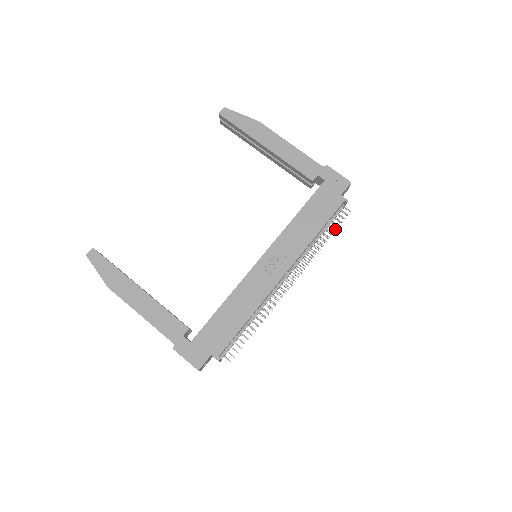
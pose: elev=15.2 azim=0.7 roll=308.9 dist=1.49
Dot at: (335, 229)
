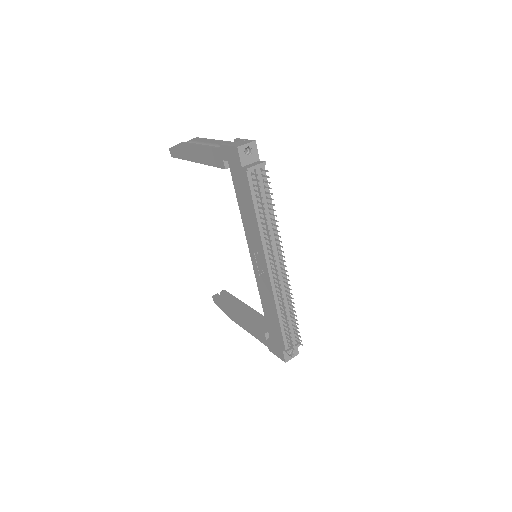
Dot at: (271, 194)
